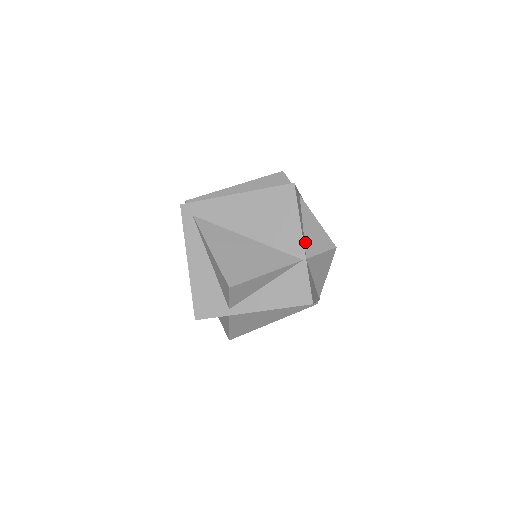
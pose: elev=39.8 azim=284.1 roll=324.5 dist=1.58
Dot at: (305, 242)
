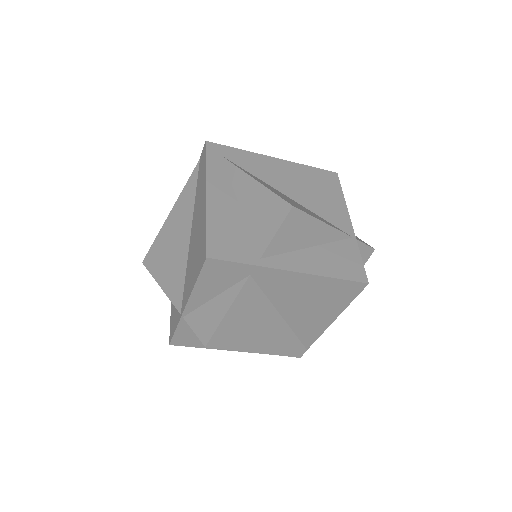
Dot at: occluded
